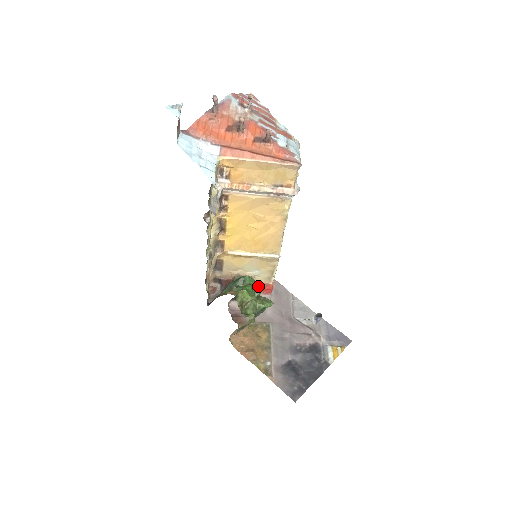
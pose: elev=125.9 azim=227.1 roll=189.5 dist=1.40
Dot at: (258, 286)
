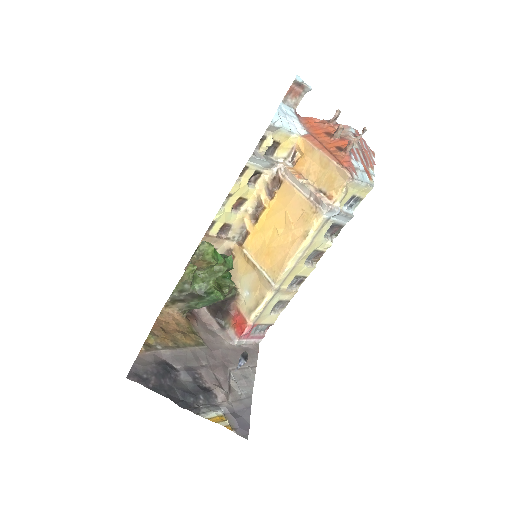
Dot at: (237, 316)
